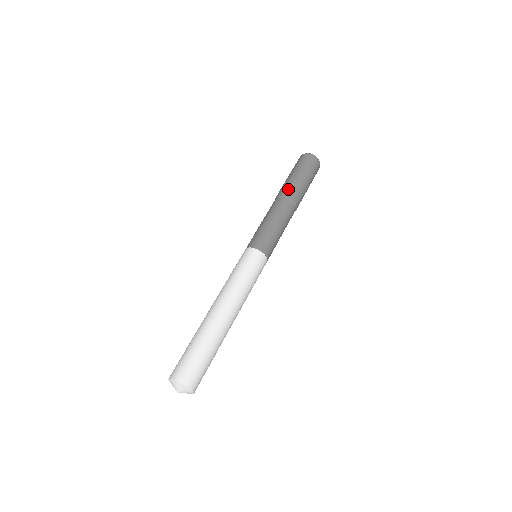
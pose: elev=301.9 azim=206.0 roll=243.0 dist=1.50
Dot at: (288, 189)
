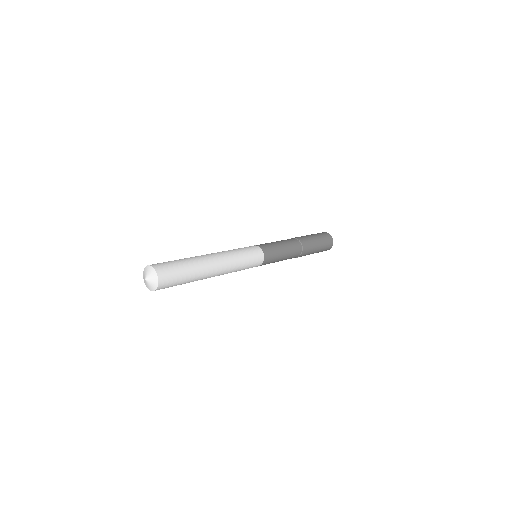
Dot at: (304, 239)
